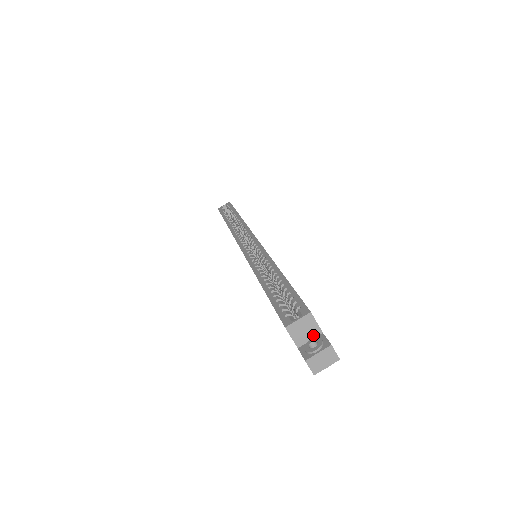
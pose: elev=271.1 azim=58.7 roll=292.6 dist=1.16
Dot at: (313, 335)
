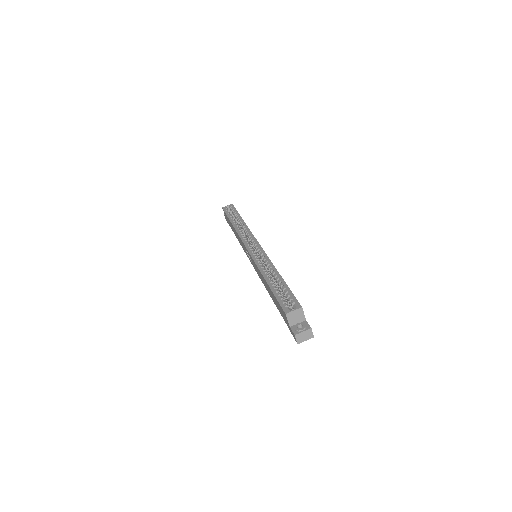
Dot at: (300, 321)
